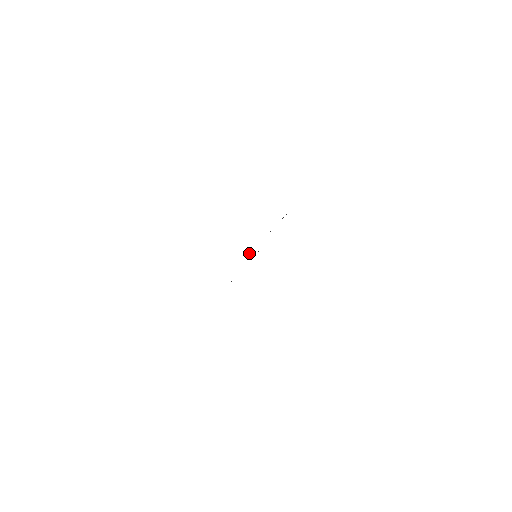
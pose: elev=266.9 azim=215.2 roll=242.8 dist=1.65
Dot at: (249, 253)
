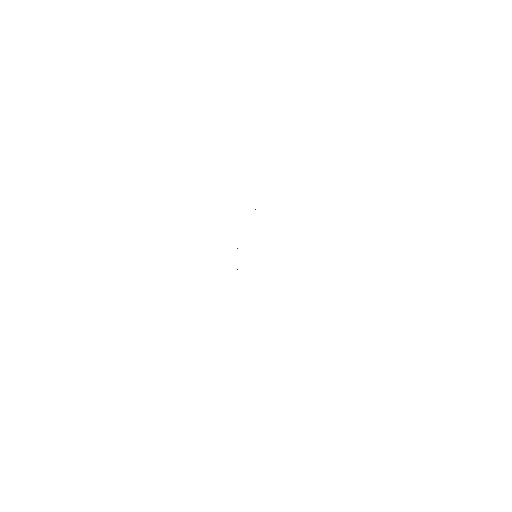
Dot at: (237, 269)
